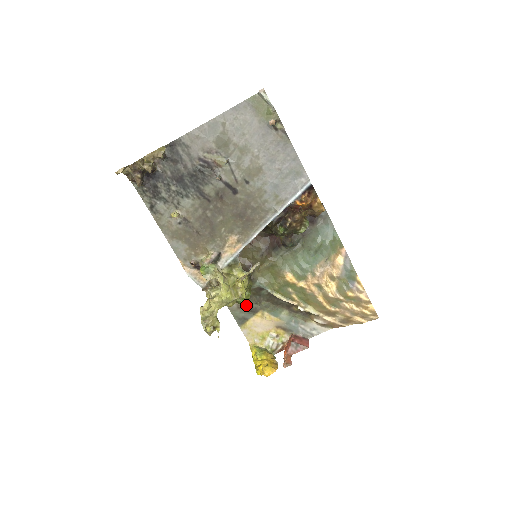
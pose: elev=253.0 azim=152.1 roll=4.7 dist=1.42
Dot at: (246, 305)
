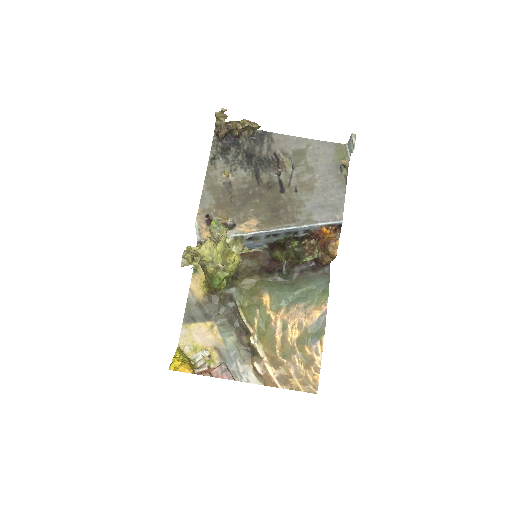
Dot at: (205, 307)
